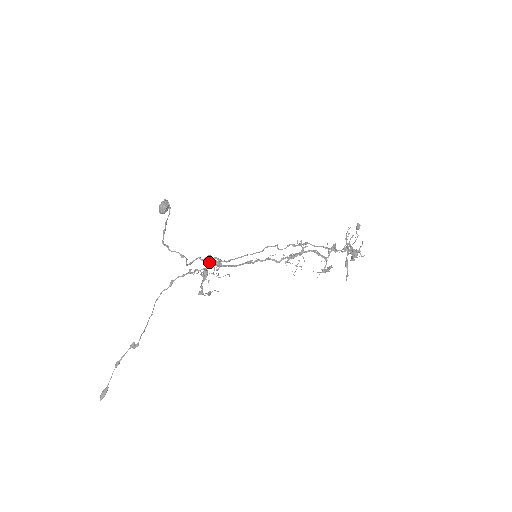
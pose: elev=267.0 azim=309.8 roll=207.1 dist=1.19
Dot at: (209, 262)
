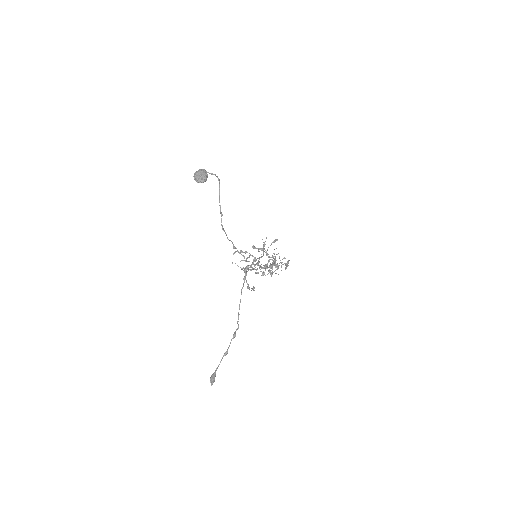
Dot at: (254, 261)
